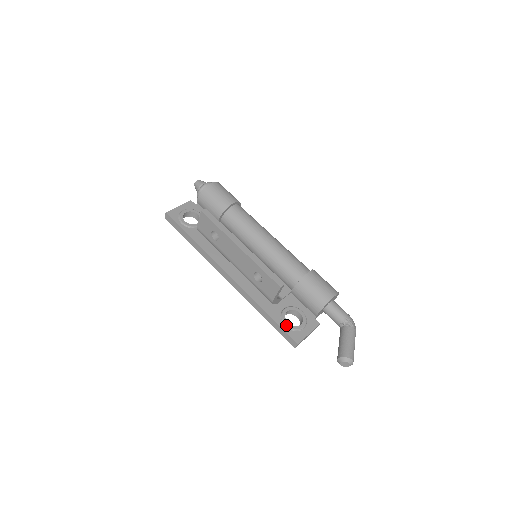
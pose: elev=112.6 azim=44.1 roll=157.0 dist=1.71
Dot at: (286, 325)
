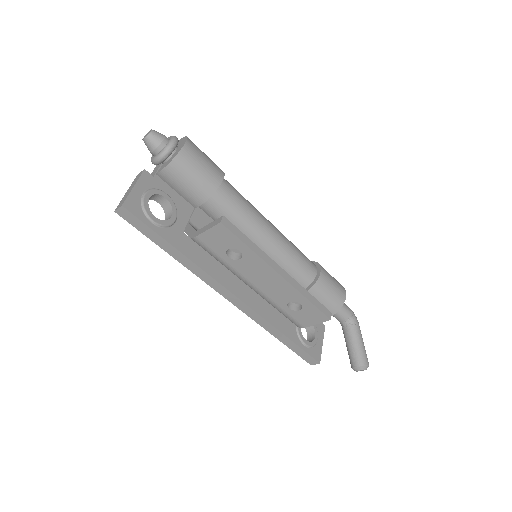
Dot at: (306, 344)
